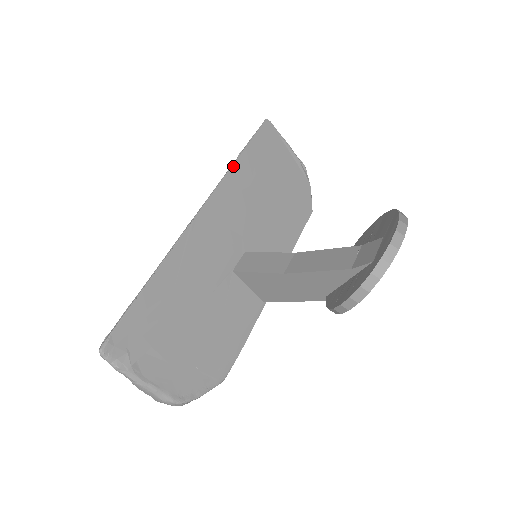
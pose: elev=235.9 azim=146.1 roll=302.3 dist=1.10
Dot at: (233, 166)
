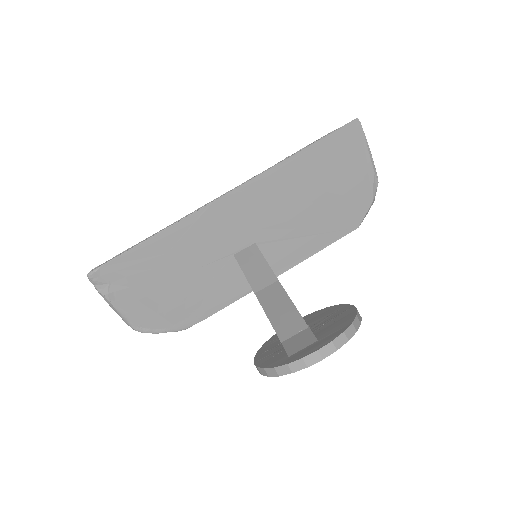
Dot at: (285, 161)
